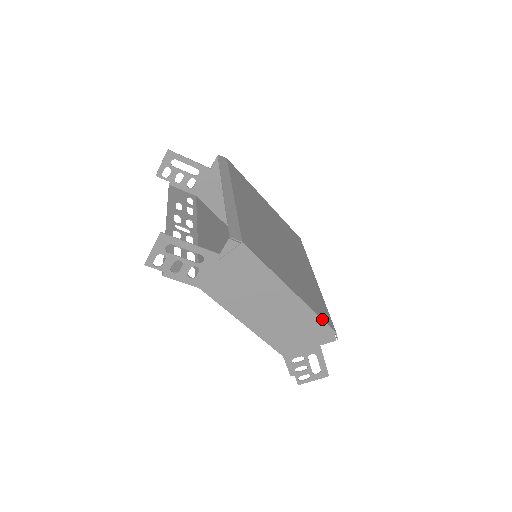
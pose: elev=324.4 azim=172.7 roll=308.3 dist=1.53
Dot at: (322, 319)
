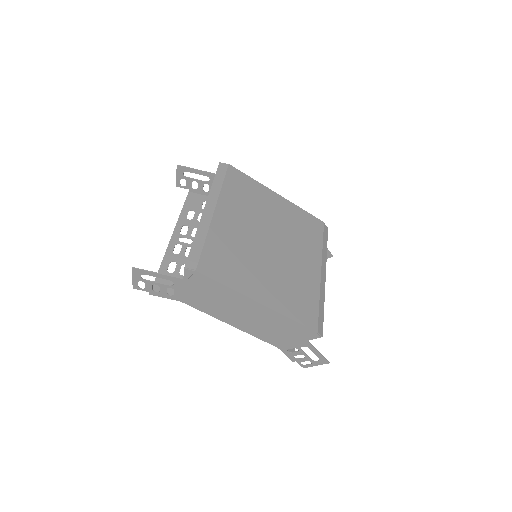
Dot at: (297, 322)
